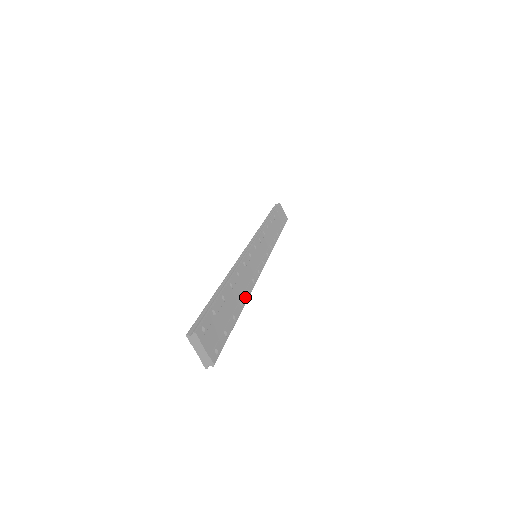
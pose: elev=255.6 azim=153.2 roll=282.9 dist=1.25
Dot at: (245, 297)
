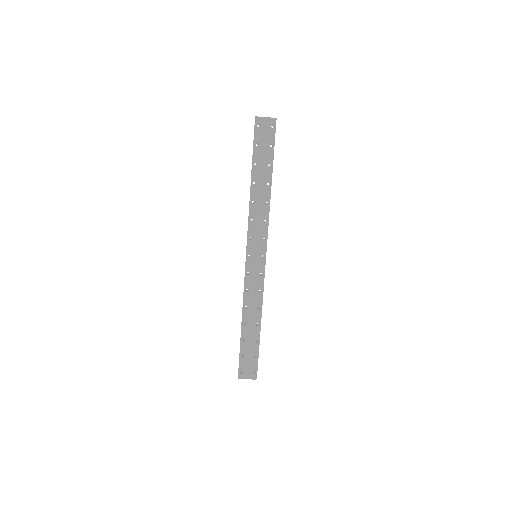
Dot at: (259, 315)
